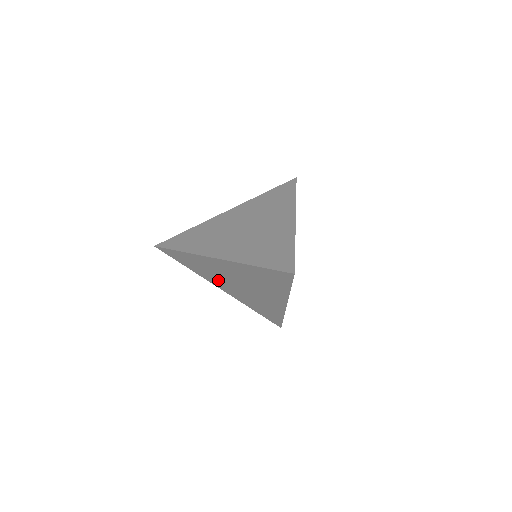
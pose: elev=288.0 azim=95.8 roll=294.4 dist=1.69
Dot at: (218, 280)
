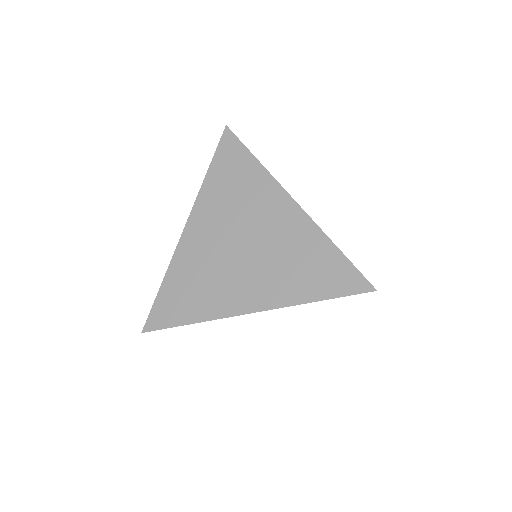
Dot at: occluded
